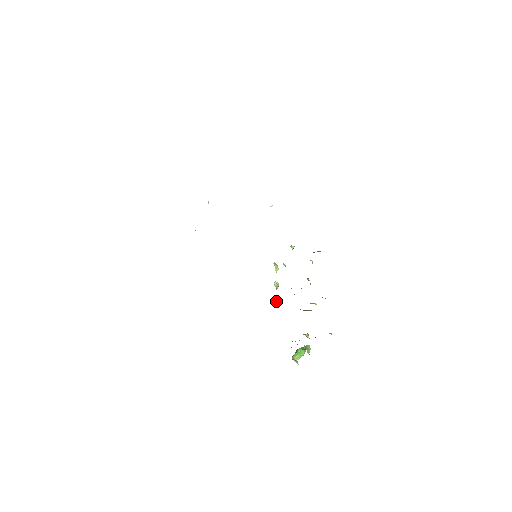
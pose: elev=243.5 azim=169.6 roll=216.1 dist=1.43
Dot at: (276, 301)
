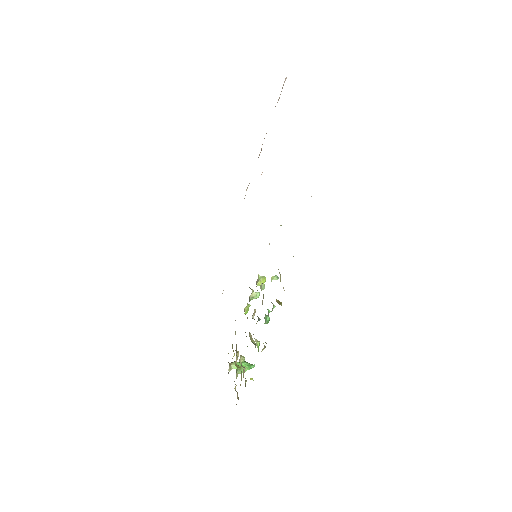
Dot at: (247, 308)
